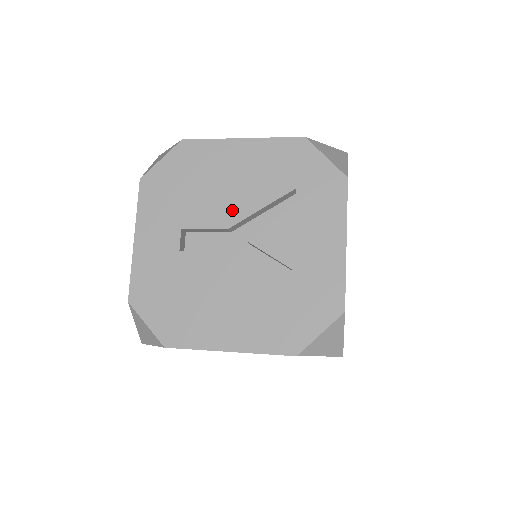
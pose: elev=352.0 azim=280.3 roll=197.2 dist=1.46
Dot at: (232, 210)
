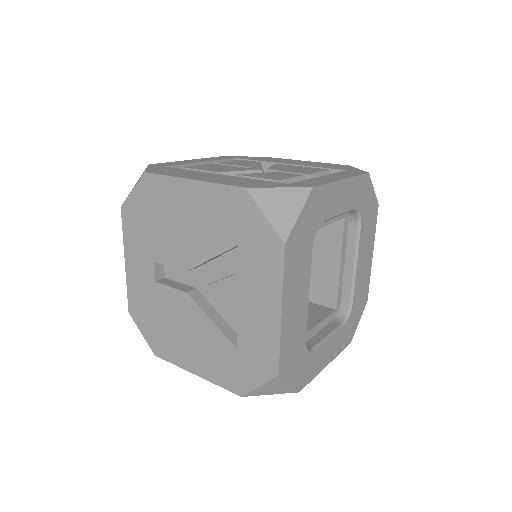
Dot at: (188, 254)
